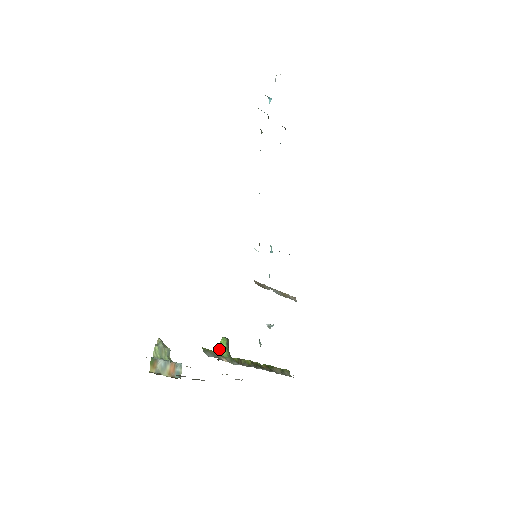
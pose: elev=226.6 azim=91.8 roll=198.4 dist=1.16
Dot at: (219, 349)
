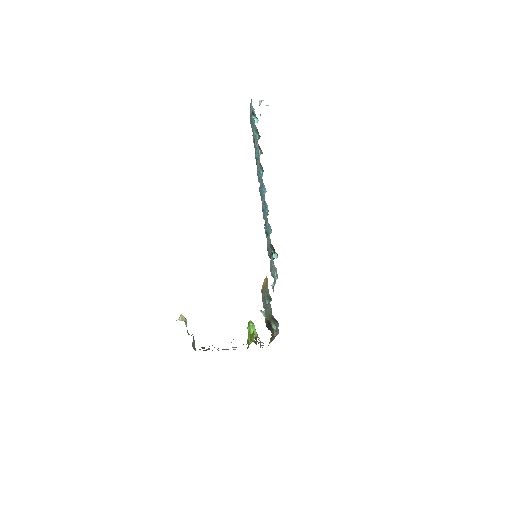
Dot at: (251, 330)
